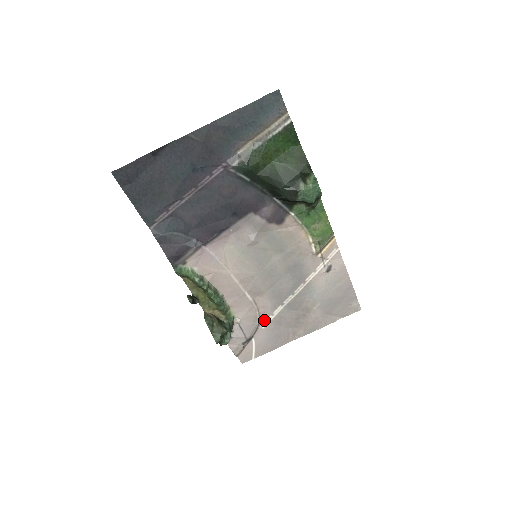
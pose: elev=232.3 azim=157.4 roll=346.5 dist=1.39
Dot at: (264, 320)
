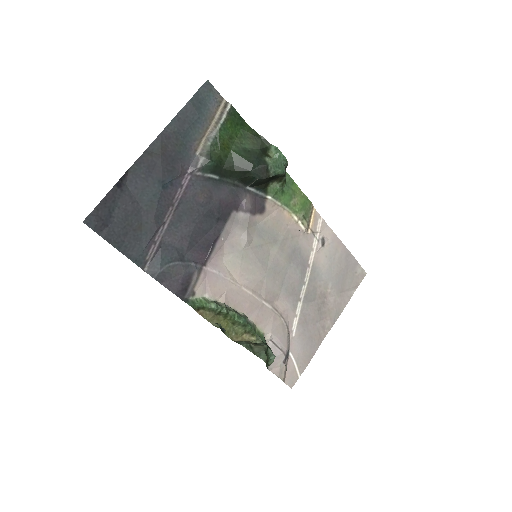
Dot at: (291, 326)
